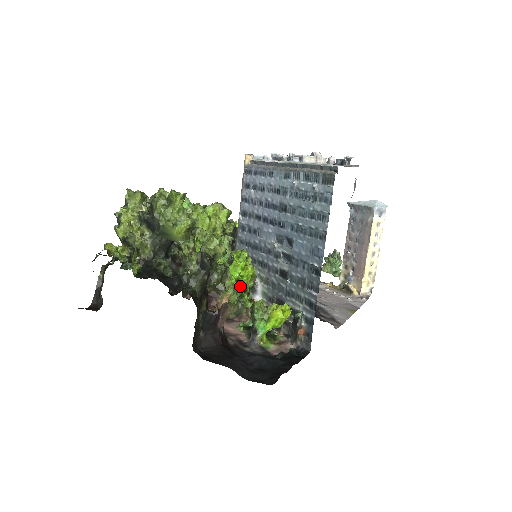
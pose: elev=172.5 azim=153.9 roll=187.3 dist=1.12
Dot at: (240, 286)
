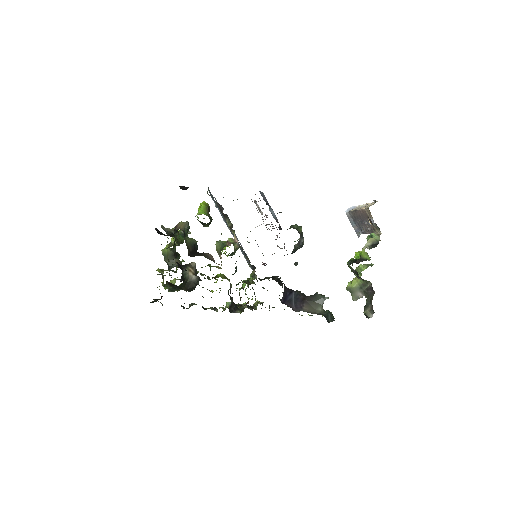
Dot at: occluded
